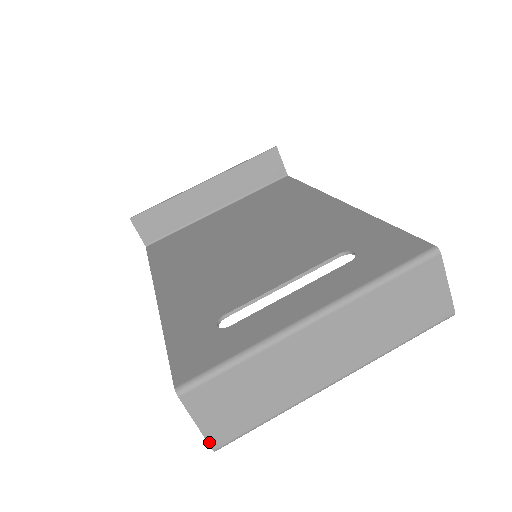
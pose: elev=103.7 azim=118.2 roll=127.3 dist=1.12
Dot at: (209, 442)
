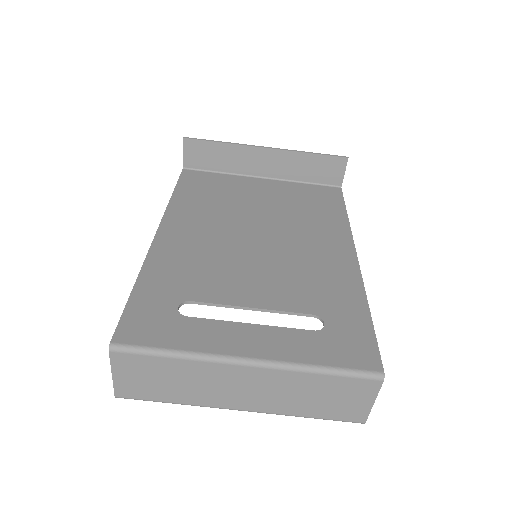
Dot at: (115, 390)
